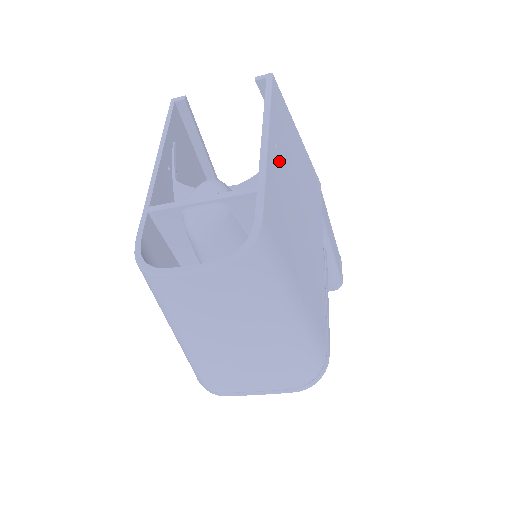
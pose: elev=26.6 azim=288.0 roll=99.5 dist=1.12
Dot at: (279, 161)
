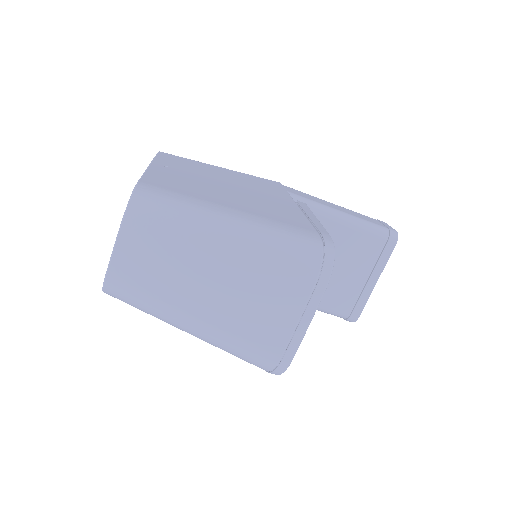
Dot at: (174, 171)
